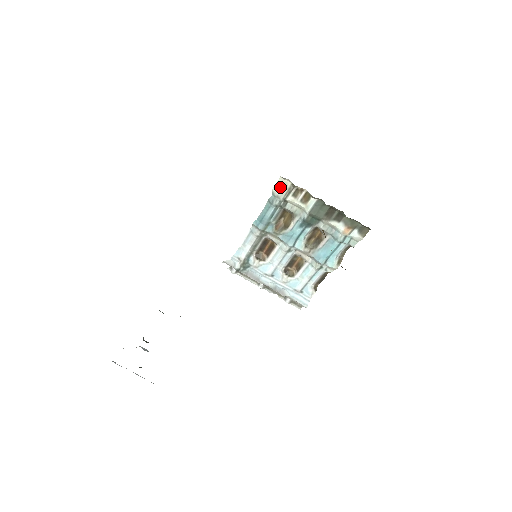
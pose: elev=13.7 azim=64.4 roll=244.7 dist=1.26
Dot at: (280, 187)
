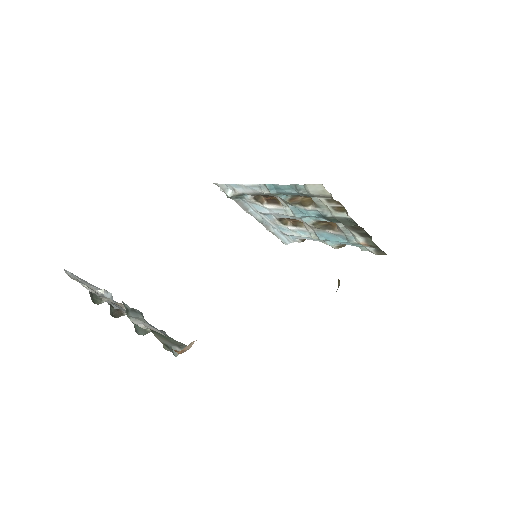
Dot at: (316, 189)
